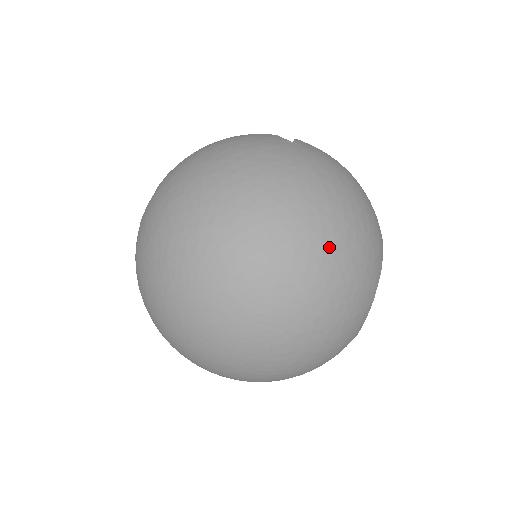
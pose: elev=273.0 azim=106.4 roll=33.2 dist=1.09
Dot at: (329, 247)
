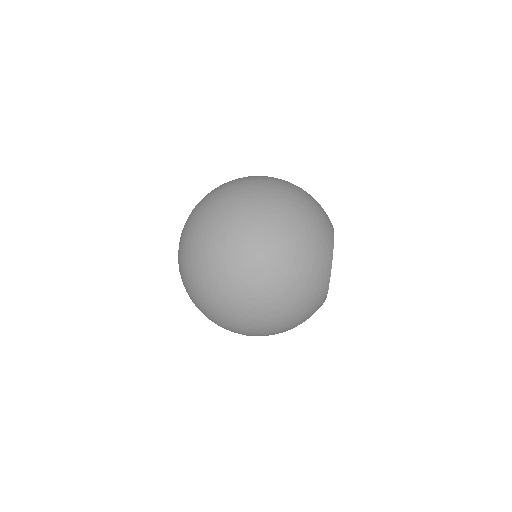
Dot at: (297, 197)
